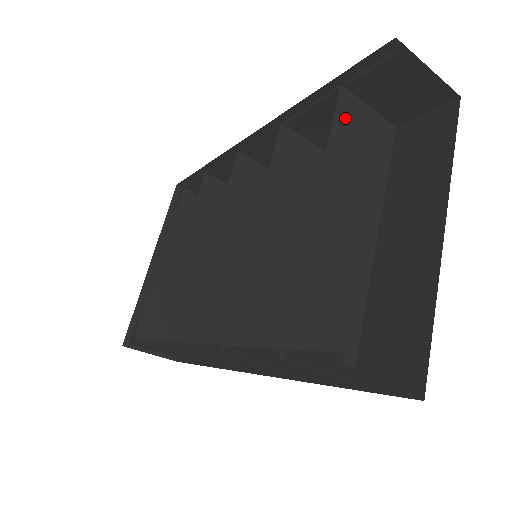
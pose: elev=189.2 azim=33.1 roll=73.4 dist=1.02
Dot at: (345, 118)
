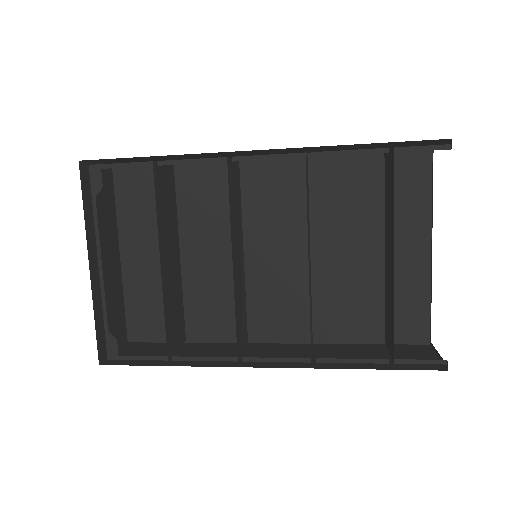
Dot at: occluded
